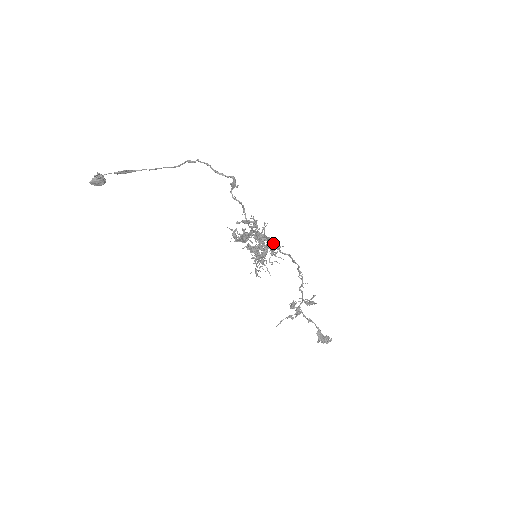
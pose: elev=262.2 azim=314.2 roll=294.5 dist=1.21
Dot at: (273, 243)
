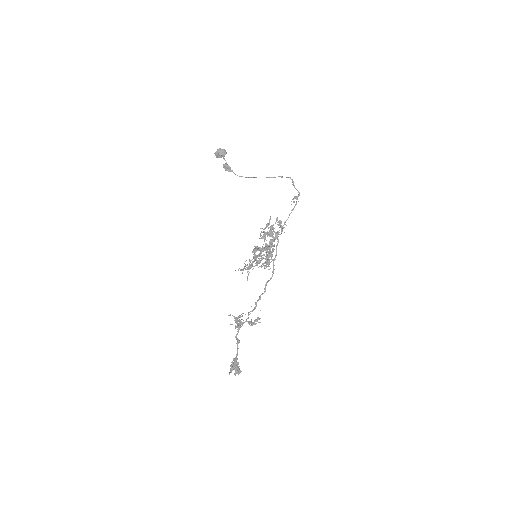
Dot at: occluded
